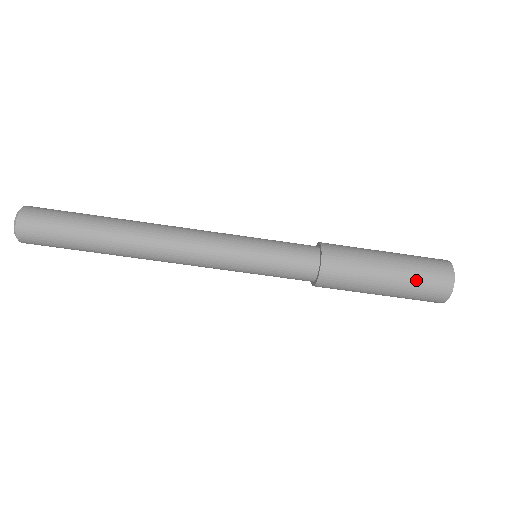
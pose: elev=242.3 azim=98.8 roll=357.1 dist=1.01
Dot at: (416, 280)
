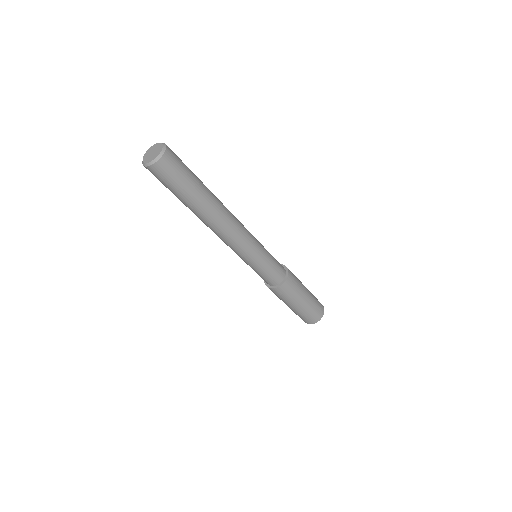
Dot at: (297, 314)
